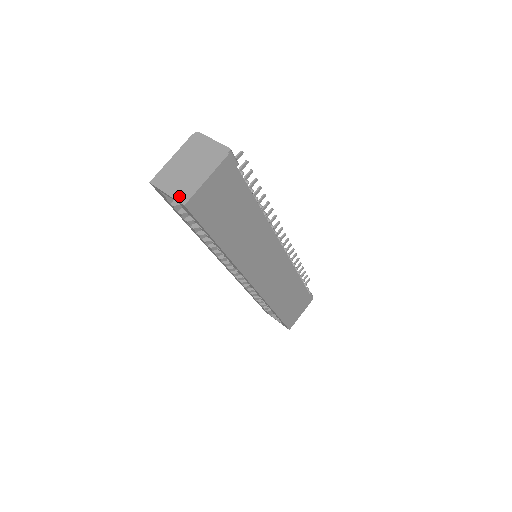
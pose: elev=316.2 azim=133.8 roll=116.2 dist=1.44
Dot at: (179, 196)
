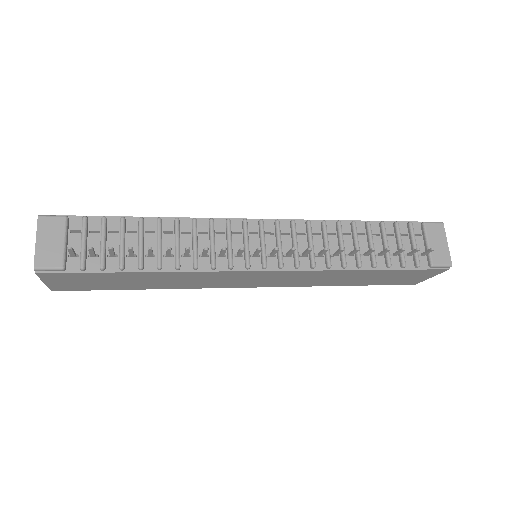
Dot at: occluded
